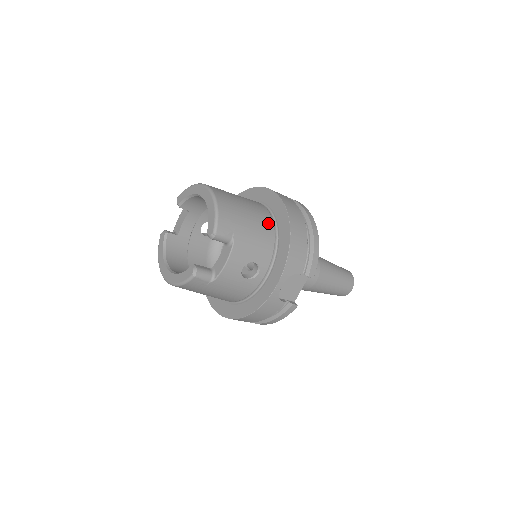
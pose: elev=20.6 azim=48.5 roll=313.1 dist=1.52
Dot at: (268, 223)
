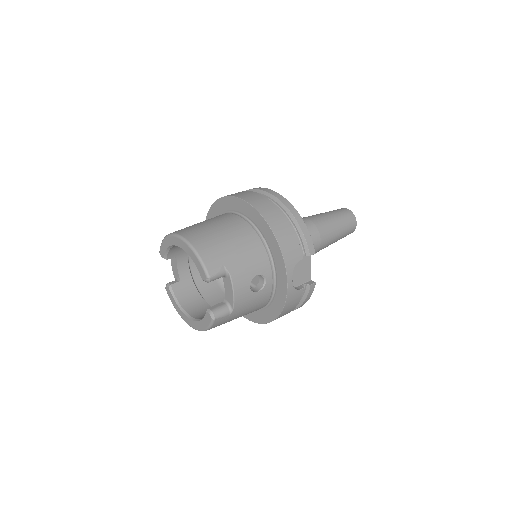
Dot at: (248, 232)
